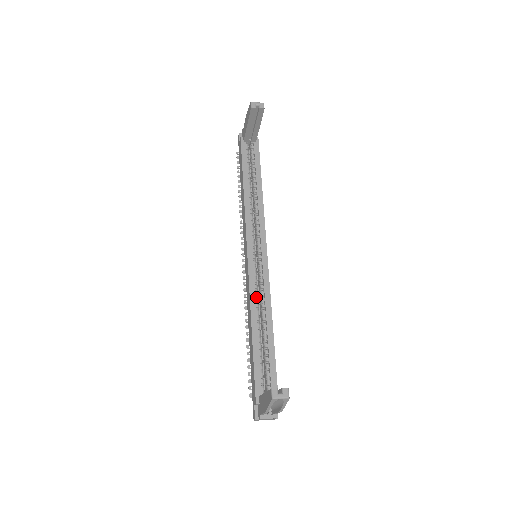
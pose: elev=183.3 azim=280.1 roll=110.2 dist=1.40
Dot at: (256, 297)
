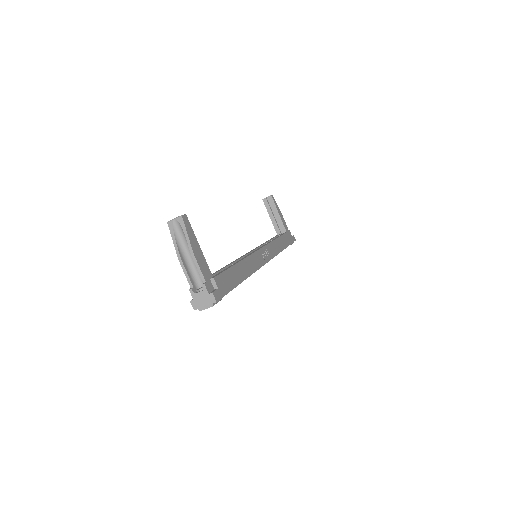
Dot at: occluded
